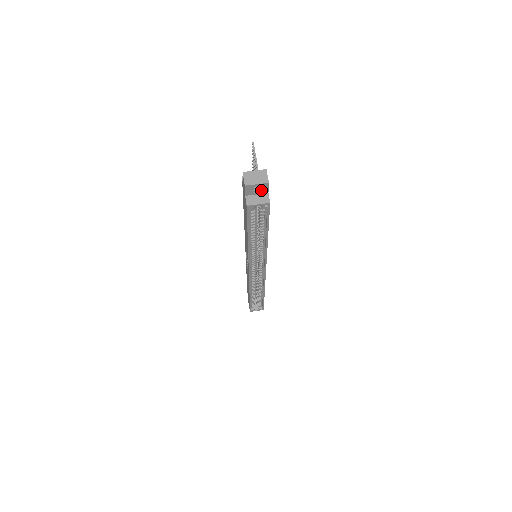
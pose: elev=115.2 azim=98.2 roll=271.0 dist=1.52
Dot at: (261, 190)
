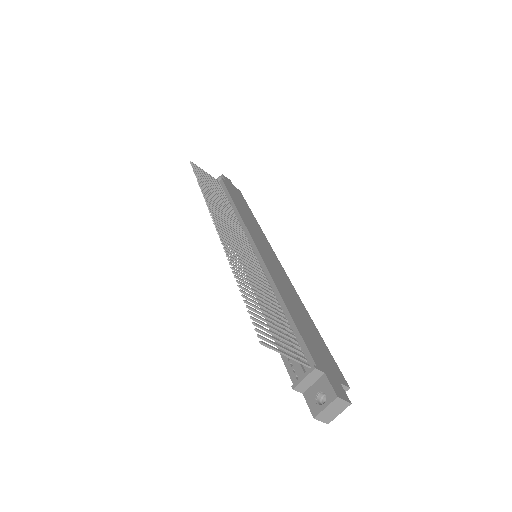
Dot at: occluded
